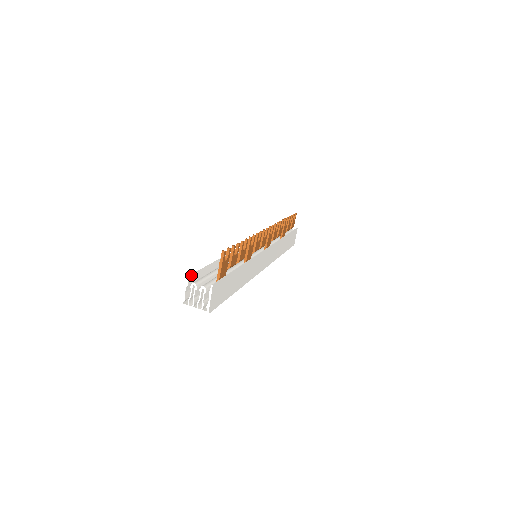
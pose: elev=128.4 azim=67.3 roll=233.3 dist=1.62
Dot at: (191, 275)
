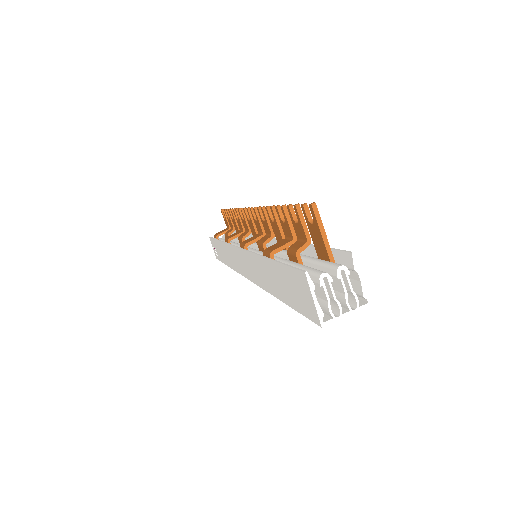
Dot at: (301, 270)
